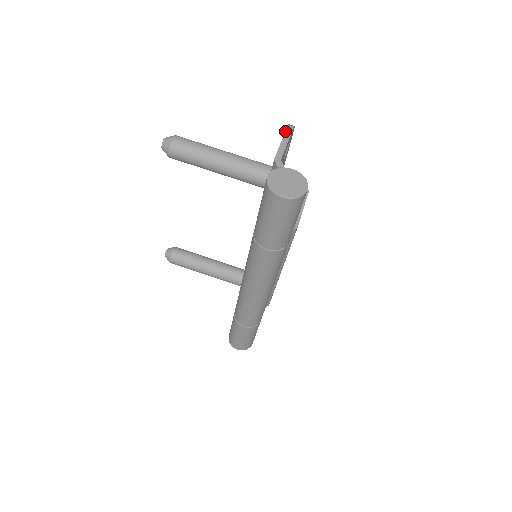
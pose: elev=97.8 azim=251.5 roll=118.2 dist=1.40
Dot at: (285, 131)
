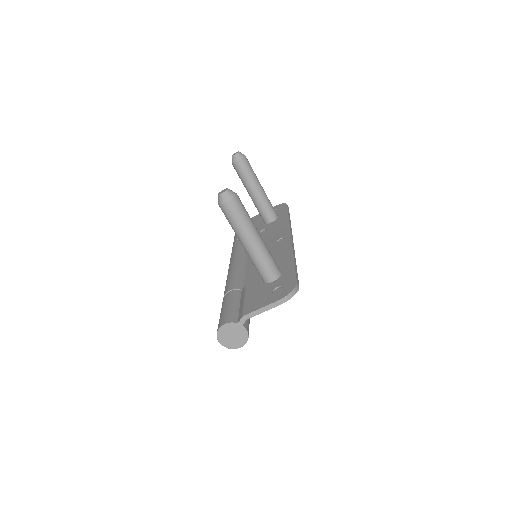
Dot at: (275, 302)
